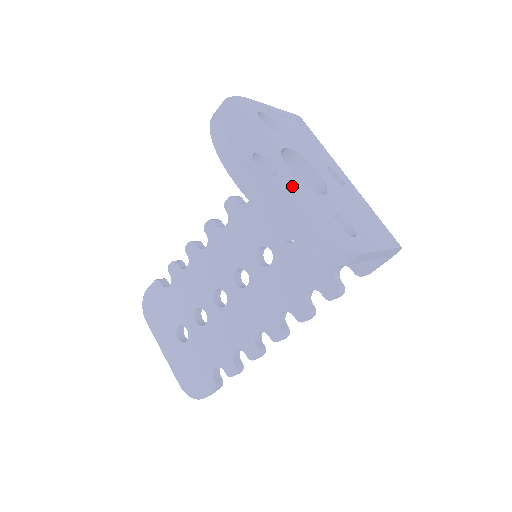
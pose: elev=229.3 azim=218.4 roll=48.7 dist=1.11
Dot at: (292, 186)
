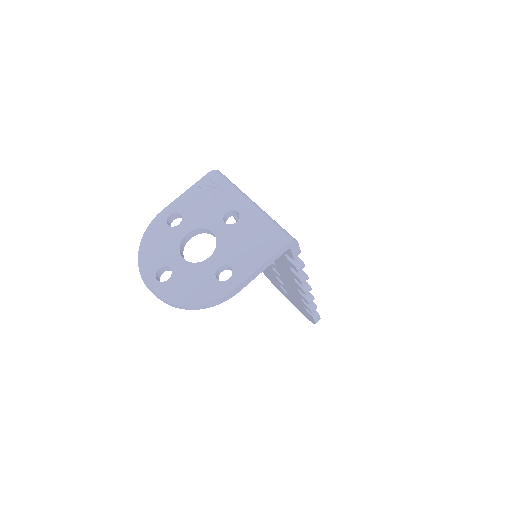
Dot at: (182, 274)
